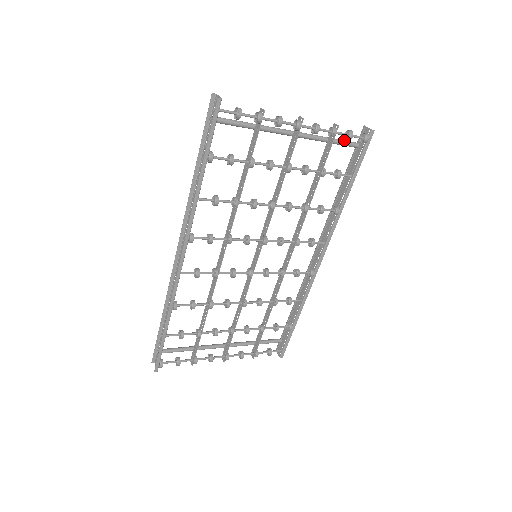
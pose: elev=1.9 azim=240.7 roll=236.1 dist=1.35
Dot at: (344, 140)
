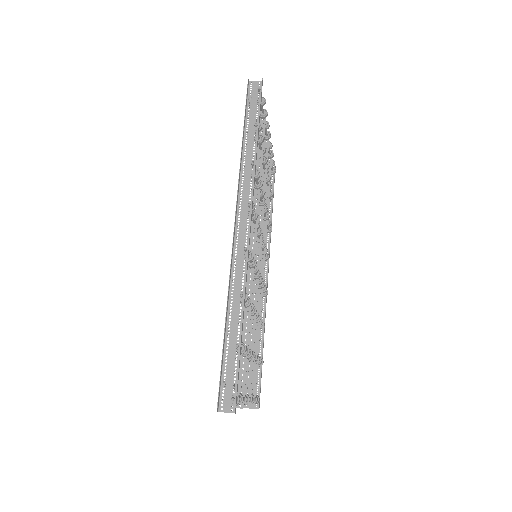
Dot at: occluded
